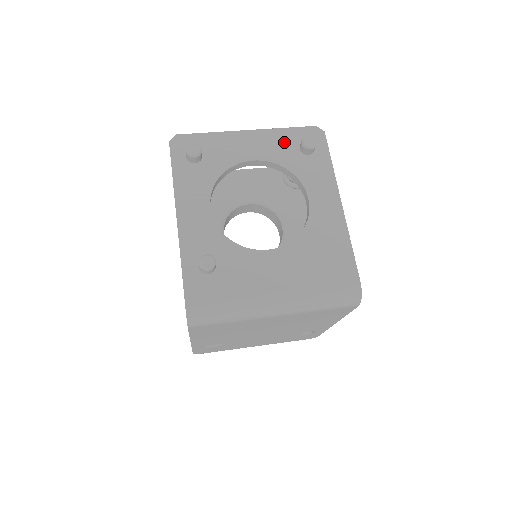
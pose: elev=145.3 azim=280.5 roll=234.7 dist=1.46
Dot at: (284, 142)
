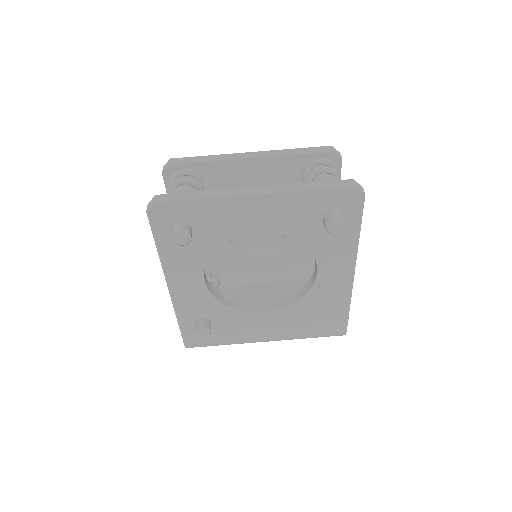
Dot at: (303, 210)
